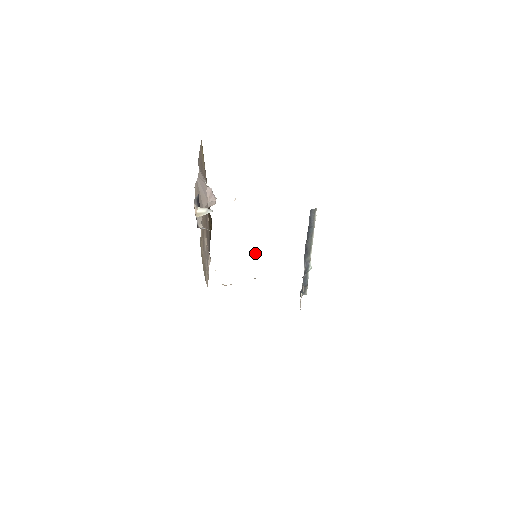
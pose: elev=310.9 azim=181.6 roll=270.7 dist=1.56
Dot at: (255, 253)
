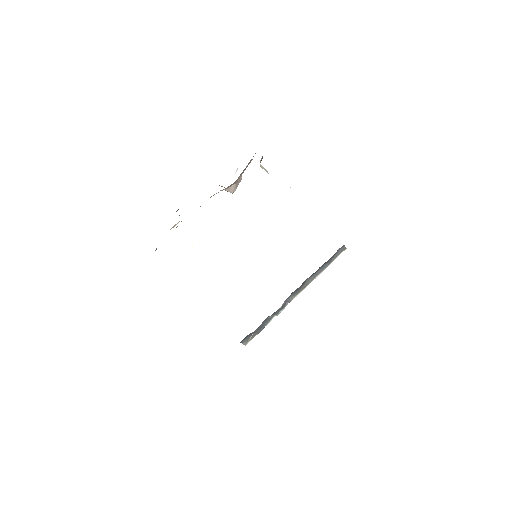
Dot at: occluded
